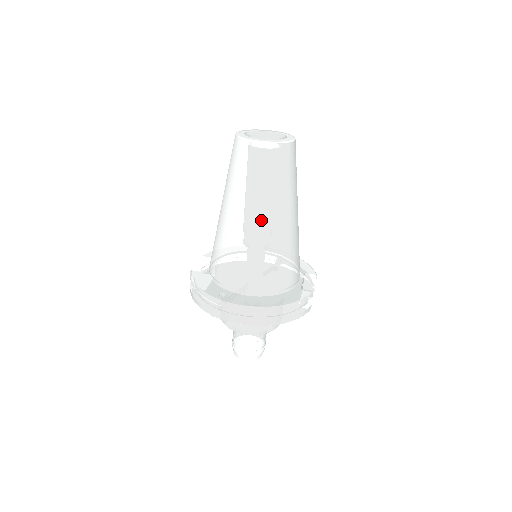
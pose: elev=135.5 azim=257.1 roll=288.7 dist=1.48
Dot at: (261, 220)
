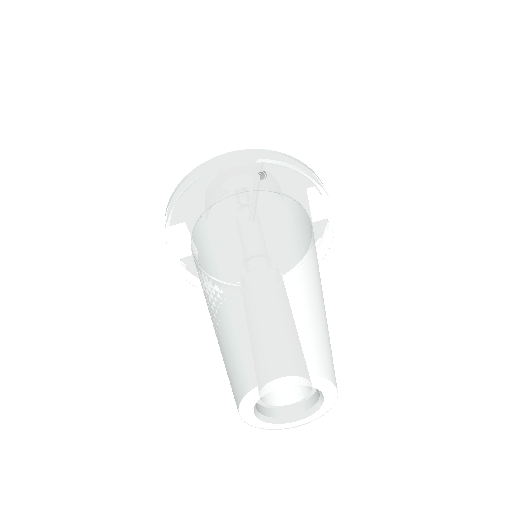
Dot at: occluded
